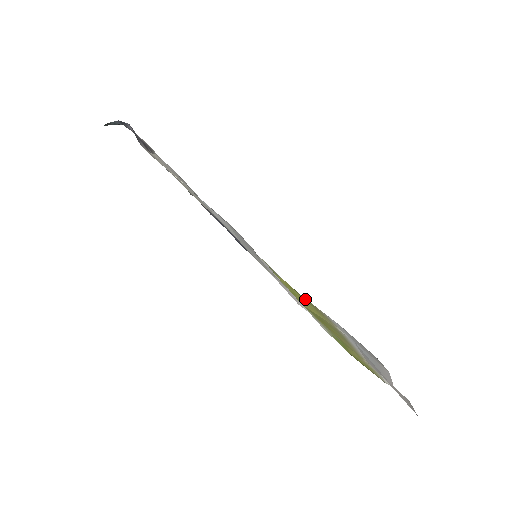
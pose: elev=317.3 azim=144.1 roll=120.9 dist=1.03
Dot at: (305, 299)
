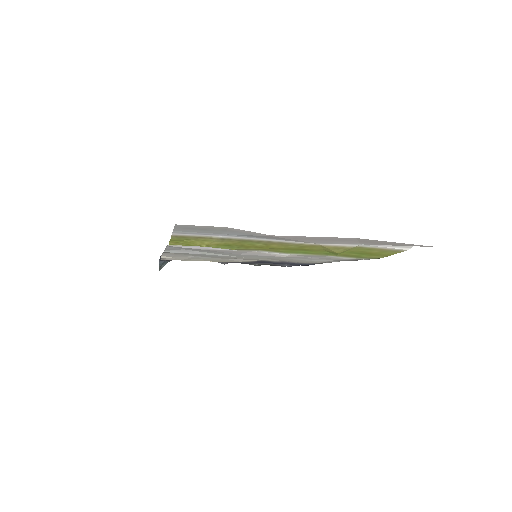
Dot at: (177, 240)
